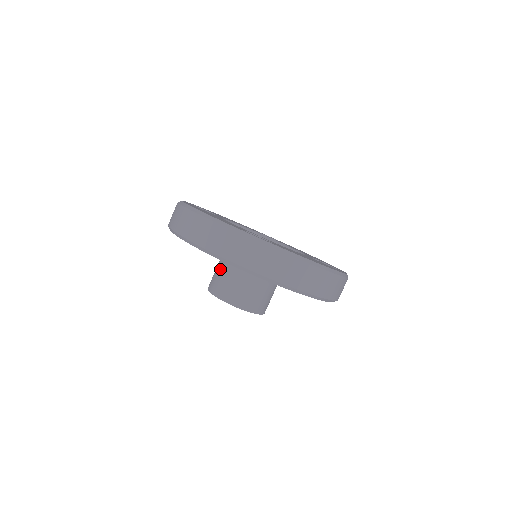
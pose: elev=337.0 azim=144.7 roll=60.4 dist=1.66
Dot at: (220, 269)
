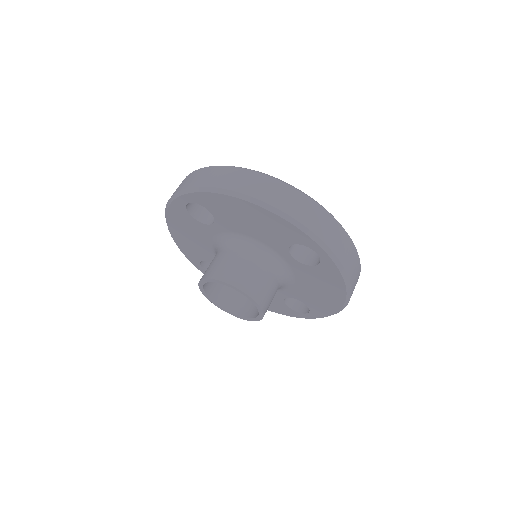
Dot at: (237, 257)
